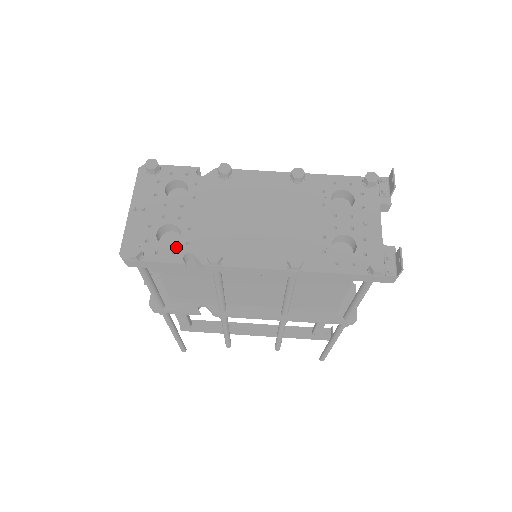
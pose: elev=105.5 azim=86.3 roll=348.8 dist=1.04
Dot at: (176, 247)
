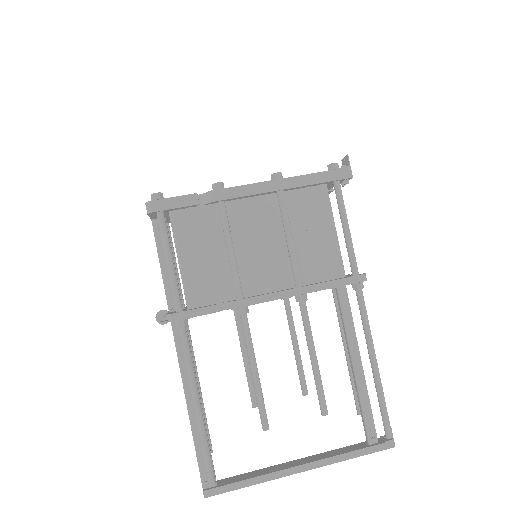
Dot at: occluded
